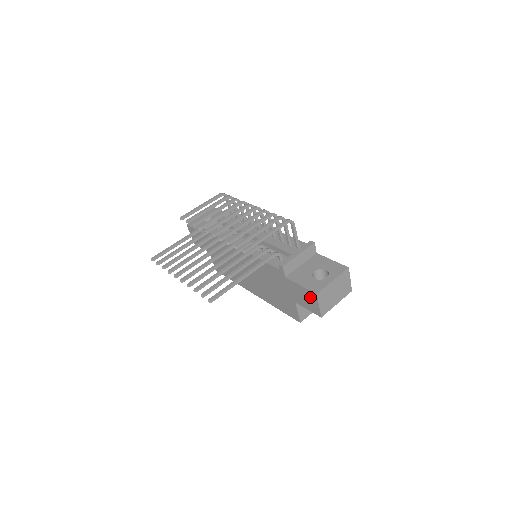
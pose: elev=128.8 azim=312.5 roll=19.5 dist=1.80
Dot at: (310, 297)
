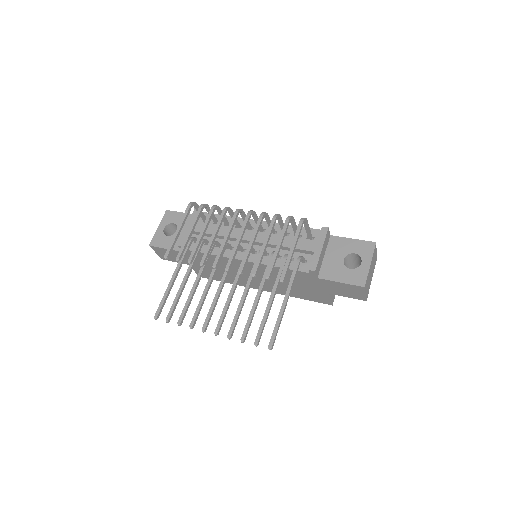
Dot at: (354, 289)
